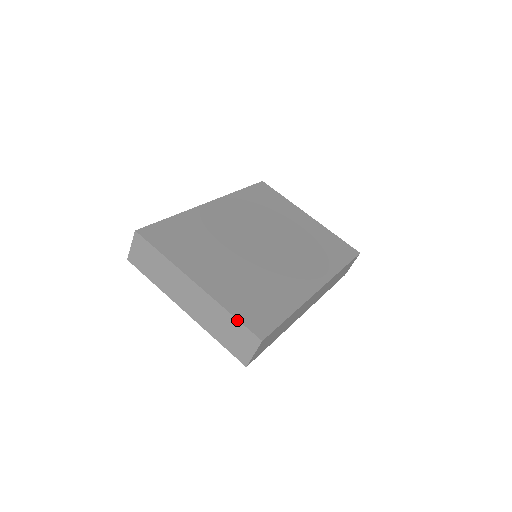
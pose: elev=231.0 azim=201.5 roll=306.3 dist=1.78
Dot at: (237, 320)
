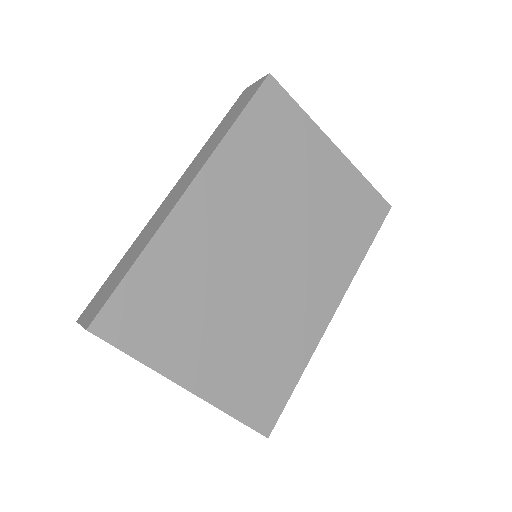
Dot at: (241, 422)
